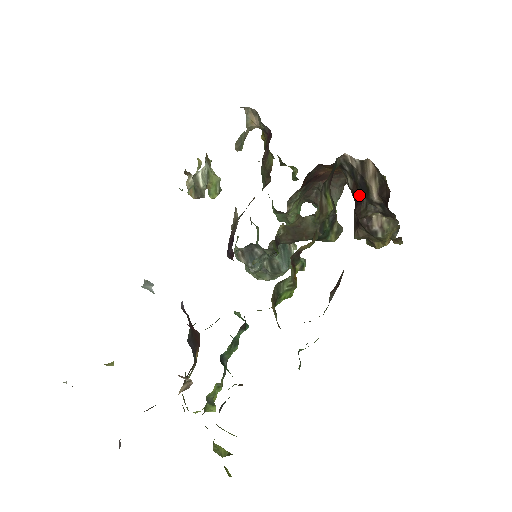
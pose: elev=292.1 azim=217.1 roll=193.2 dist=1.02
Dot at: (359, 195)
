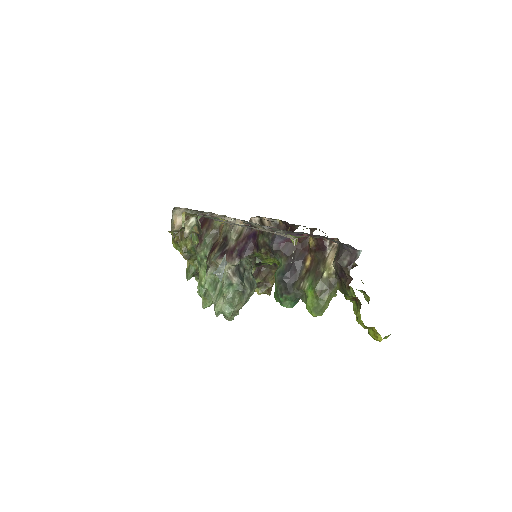
Dot at: occluded
